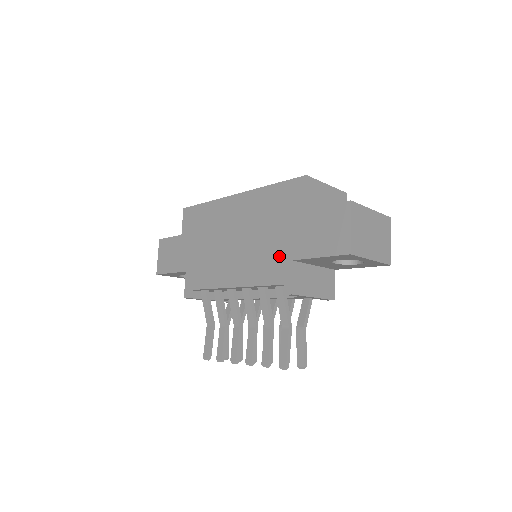
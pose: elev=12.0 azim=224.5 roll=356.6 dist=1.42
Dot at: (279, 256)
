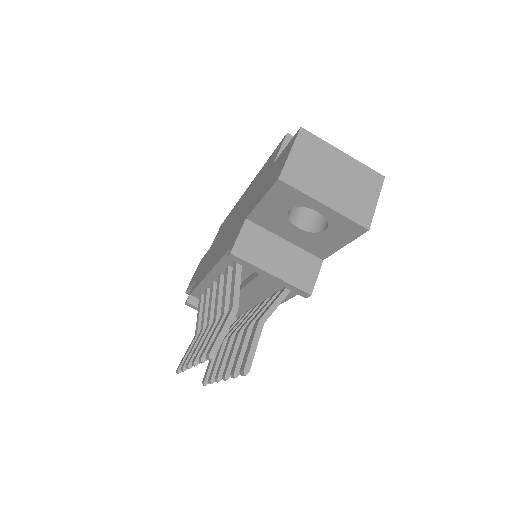
Dot at: (241, 221)
